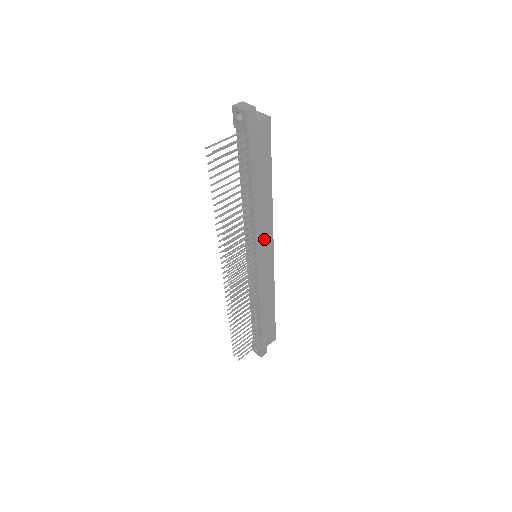
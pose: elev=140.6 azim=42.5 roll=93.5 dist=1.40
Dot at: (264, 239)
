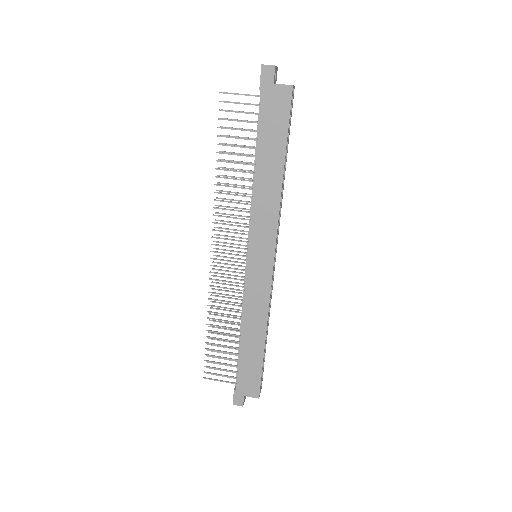
Dot at: (263, 234)
